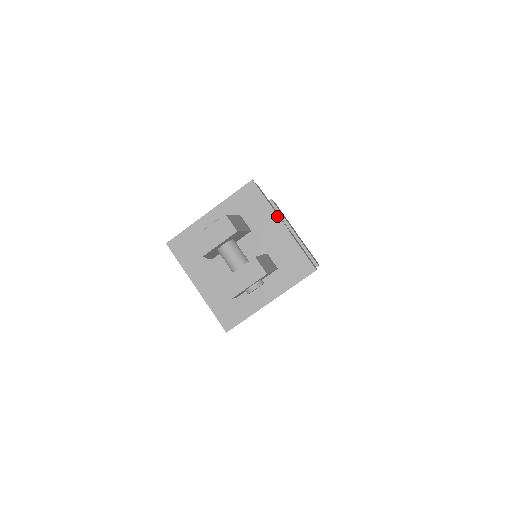
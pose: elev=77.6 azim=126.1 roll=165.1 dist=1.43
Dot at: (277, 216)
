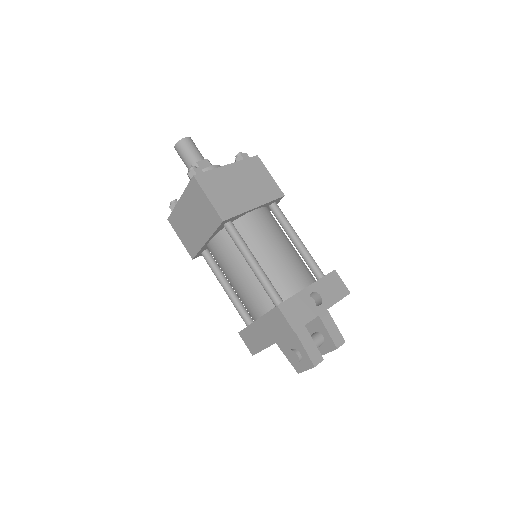
Dot at: occluded
